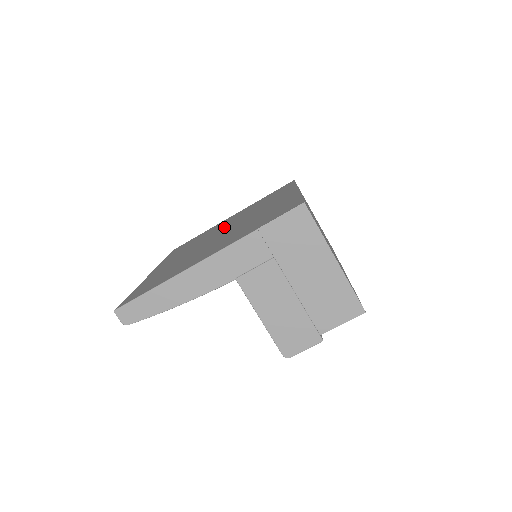
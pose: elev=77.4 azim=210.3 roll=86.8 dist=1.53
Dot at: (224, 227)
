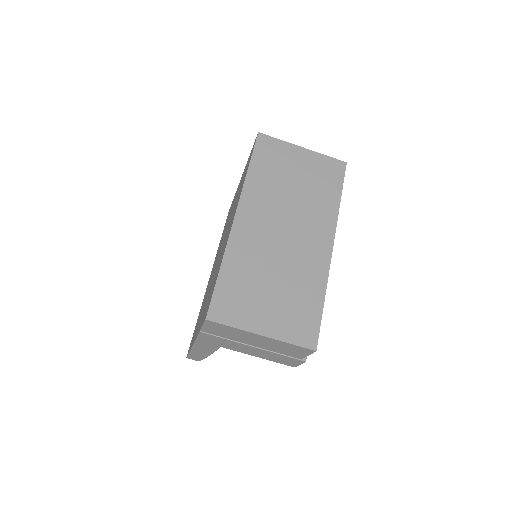
Dot at: occluded
